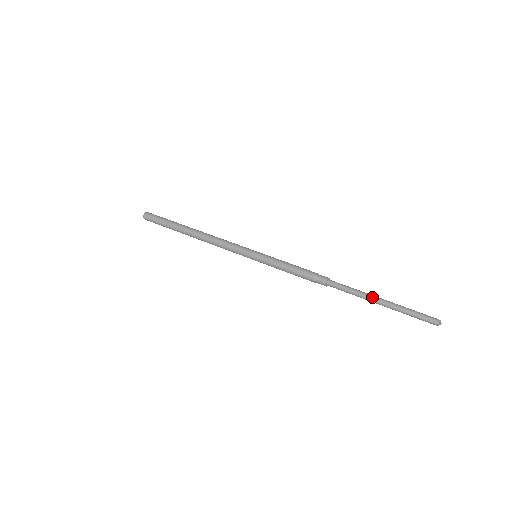
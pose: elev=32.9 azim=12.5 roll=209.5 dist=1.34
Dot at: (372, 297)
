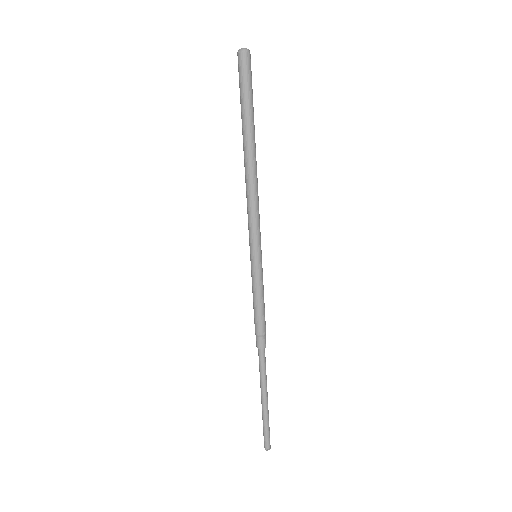
Dot at: (264, 394)
